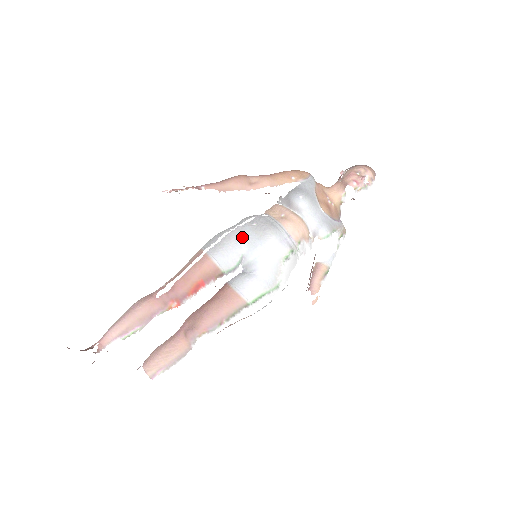
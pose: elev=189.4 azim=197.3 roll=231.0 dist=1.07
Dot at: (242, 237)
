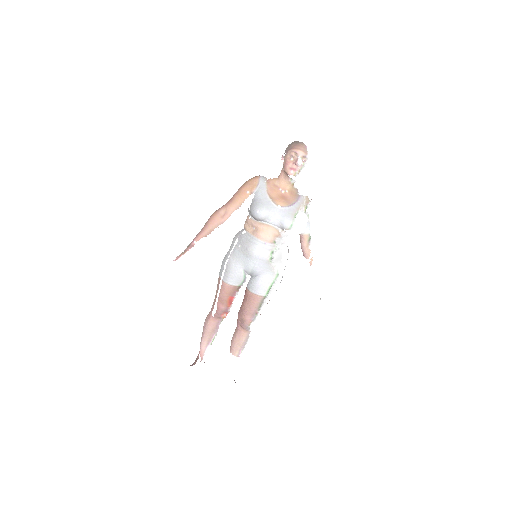
Dot at: (237, 260)
